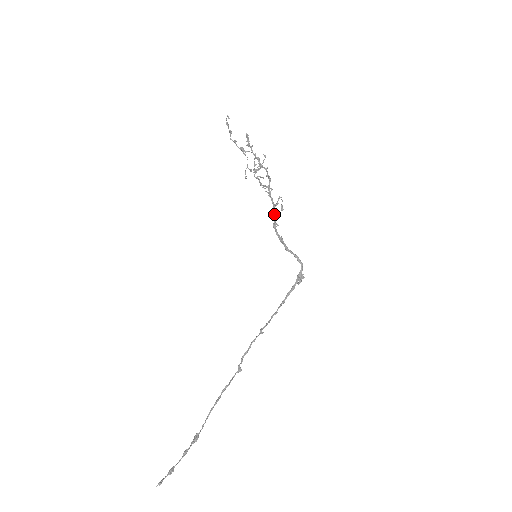
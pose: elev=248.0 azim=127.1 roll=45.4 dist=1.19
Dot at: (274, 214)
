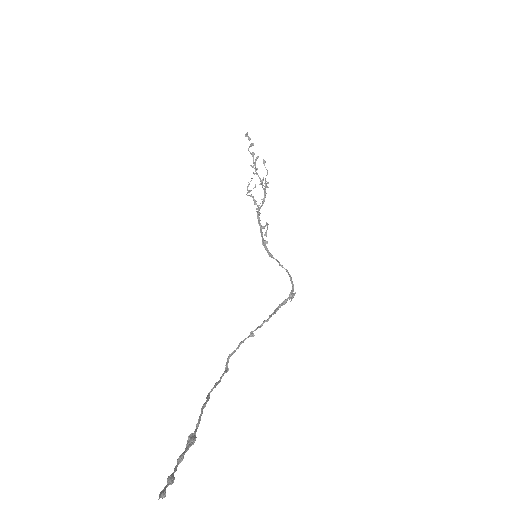
Dot at: occluded
